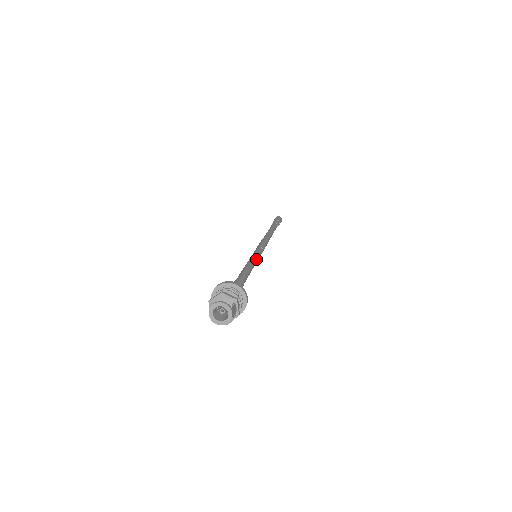
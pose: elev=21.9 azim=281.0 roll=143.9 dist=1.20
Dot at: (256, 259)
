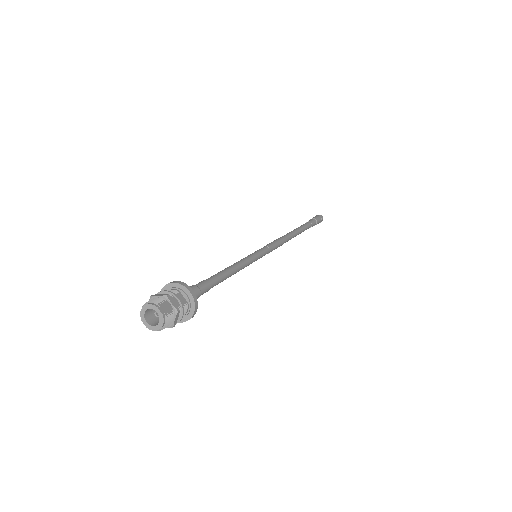
Dot at: (249, 258)
